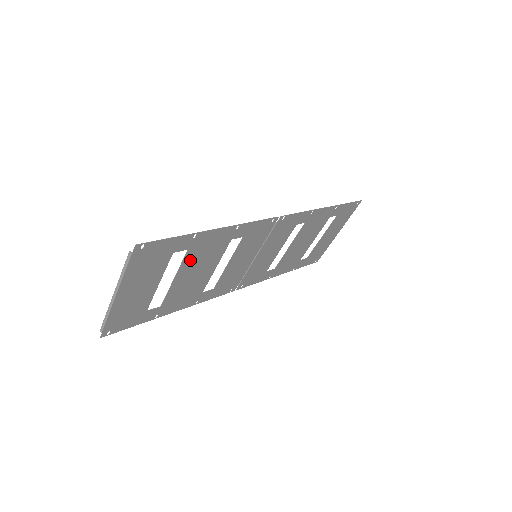
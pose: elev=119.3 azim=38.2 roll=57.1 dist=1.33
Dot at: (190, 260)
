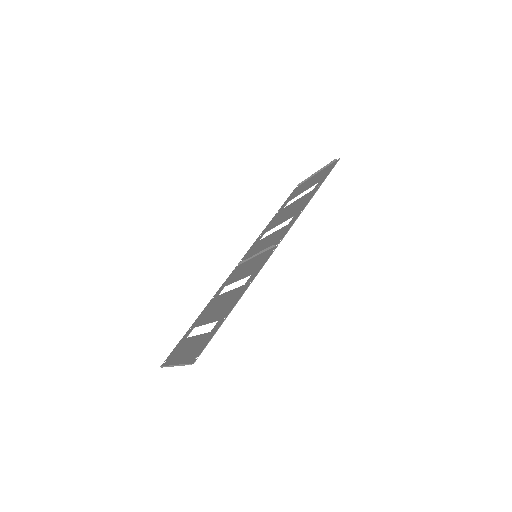
Dot at: (218, 315)
